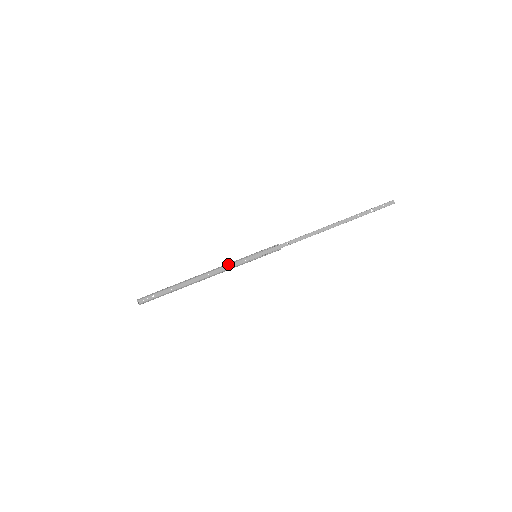
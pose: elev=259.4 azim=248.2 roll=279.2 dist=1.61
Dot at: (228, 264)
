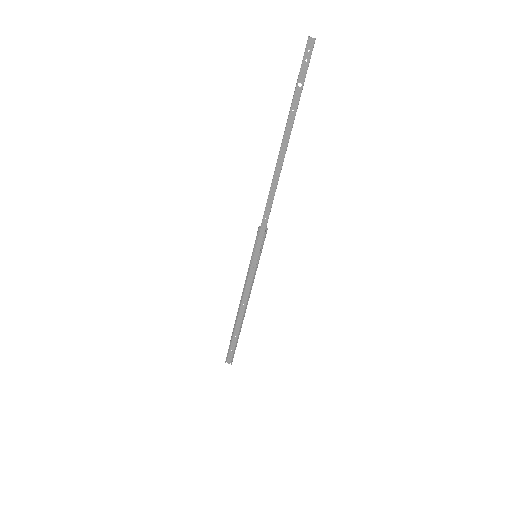
Dot at: (245, 283)
